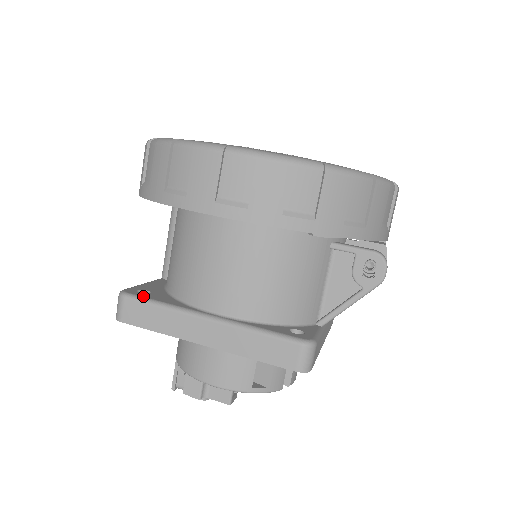
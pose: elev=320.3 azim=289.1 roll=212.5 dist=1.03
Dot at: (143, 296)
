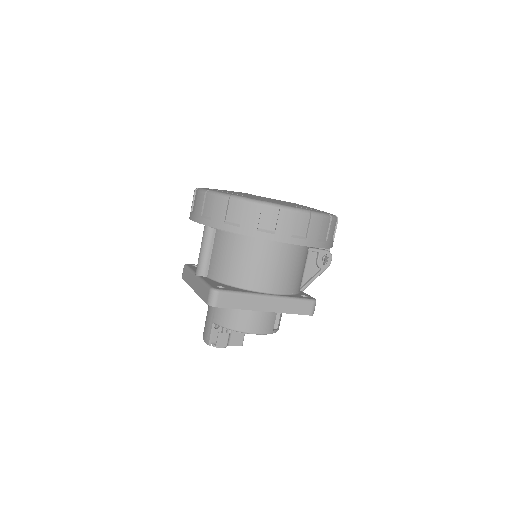
Dot at: (228, 290)
